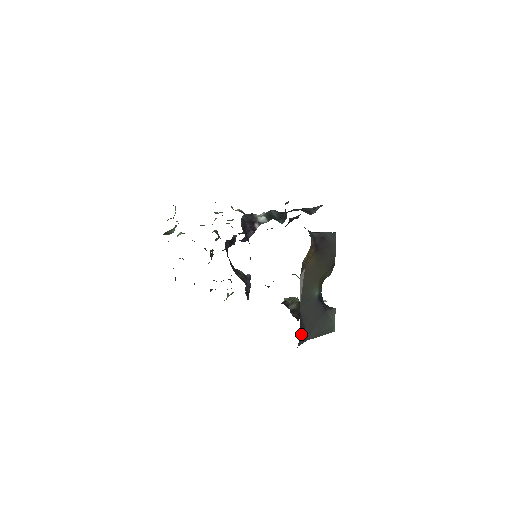
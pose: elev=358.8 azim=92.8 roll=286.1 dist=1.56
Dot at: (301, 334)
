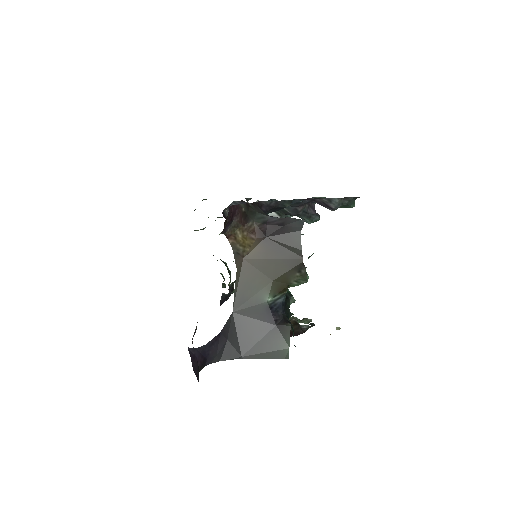
Dot at: (227, 346)
